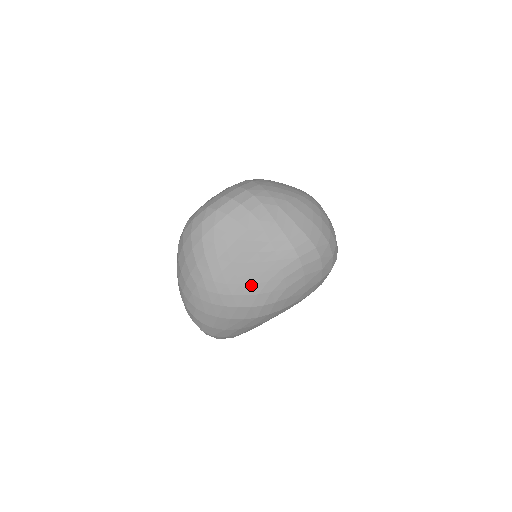
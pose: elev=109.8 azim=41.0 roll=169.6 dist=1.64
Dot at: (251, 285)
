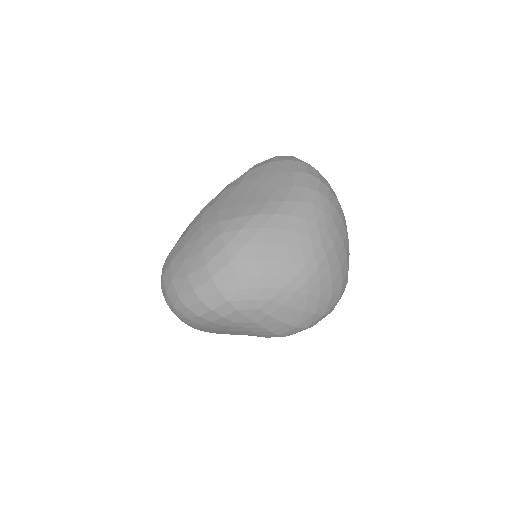
Dot at: occluded
